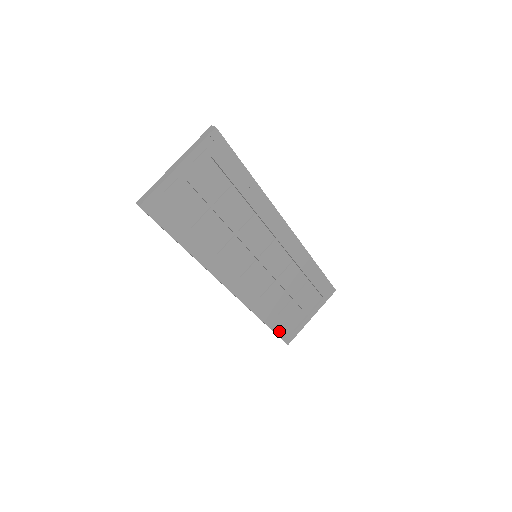
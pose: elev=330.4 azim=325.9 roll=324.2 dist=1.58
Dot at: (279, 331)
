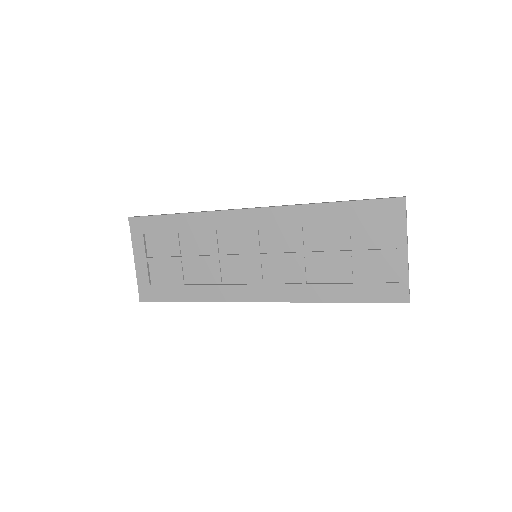
Dot at: (372, 297)
